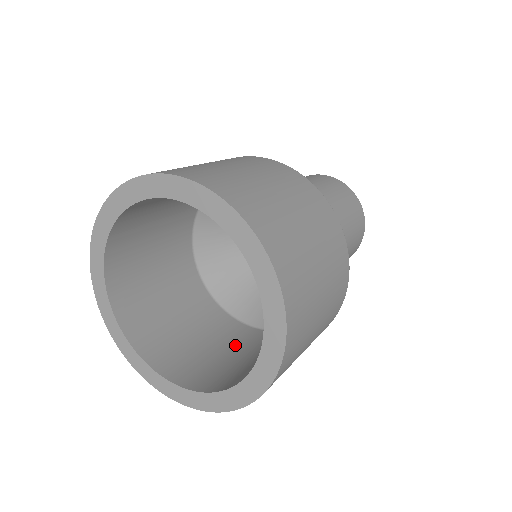
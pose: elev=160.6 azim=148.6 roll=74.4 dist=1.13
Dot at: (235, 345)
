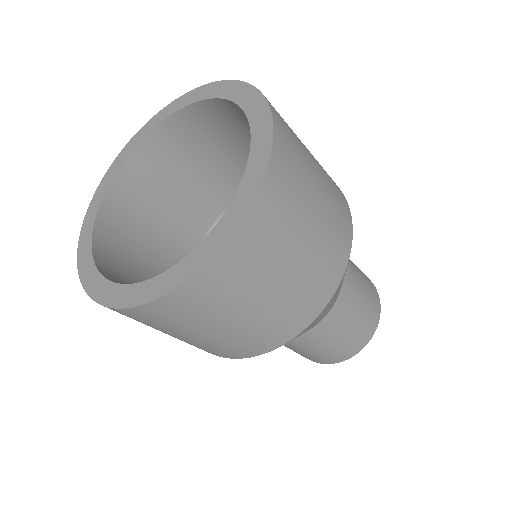
Dot at: occluded
